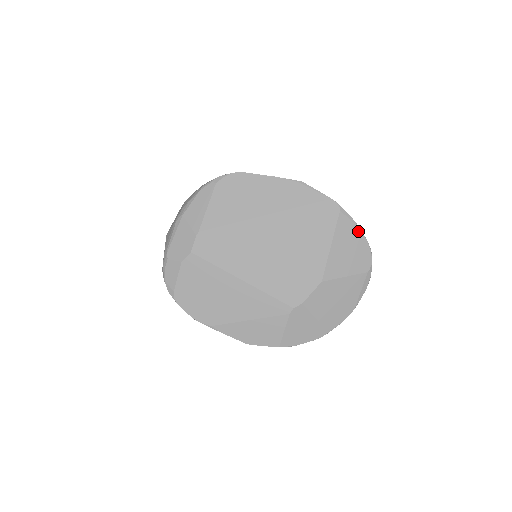
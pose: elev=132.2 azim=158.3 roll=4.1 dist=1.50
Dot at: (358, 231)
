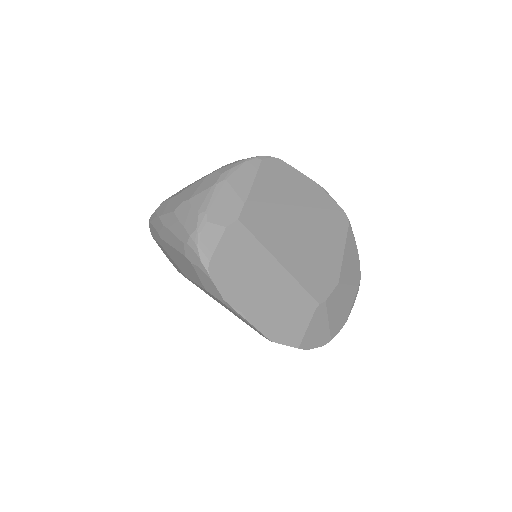
Dot at: (356, 247)
